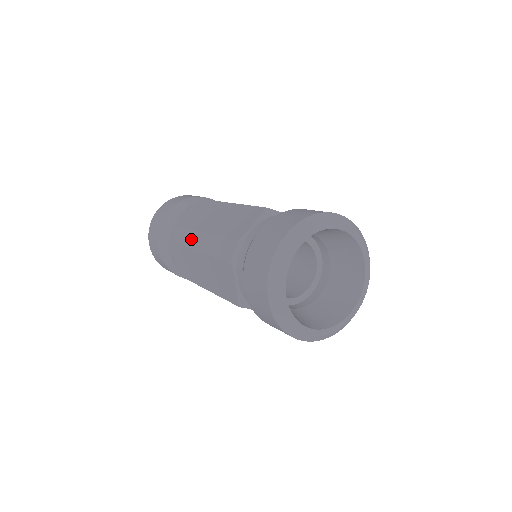
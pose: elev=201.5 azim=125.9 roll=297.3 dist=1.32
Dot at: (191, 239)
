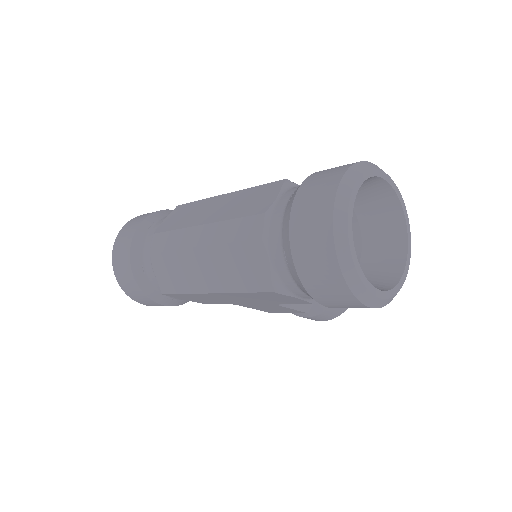
Dot at: (186, 238)
